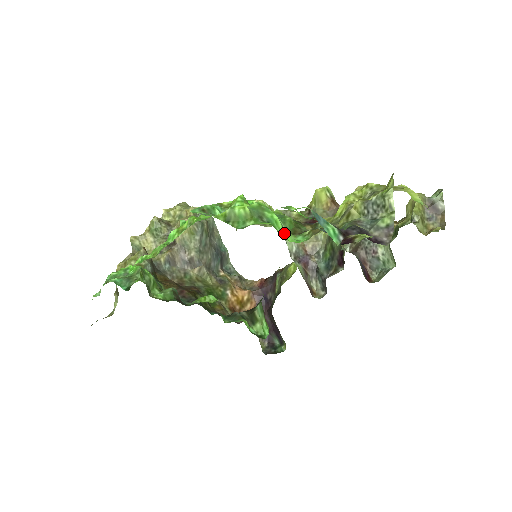
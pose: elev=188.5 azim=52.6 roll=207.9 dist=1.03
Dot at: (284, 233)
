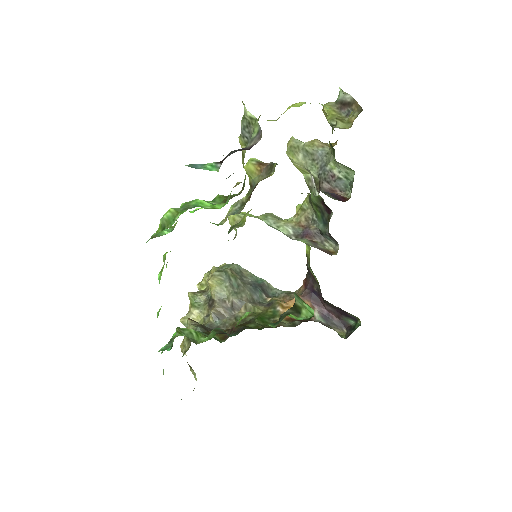
Dot at: (213, 206)
